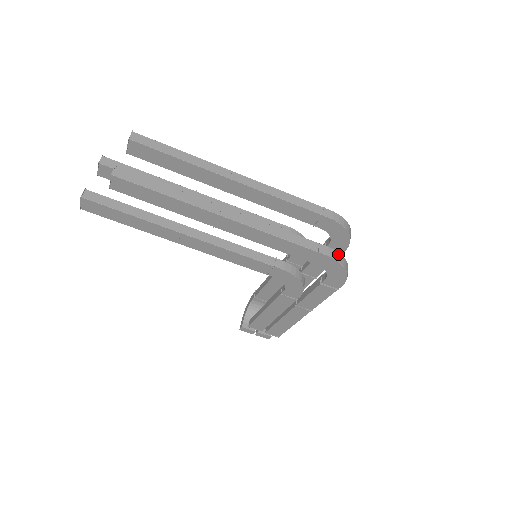
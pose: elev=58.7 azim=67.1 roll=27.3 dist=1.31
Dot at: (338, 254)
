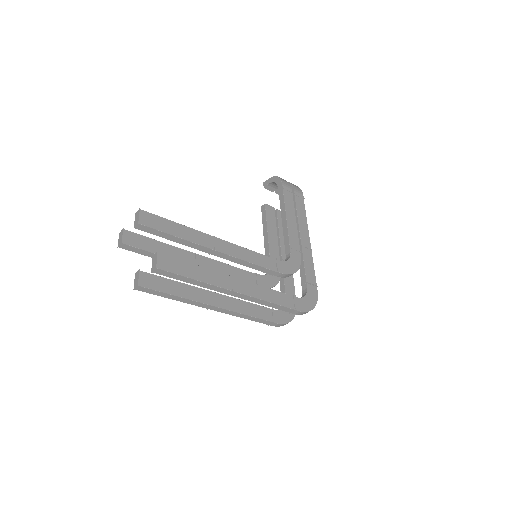
Dot at: (284, 324)
